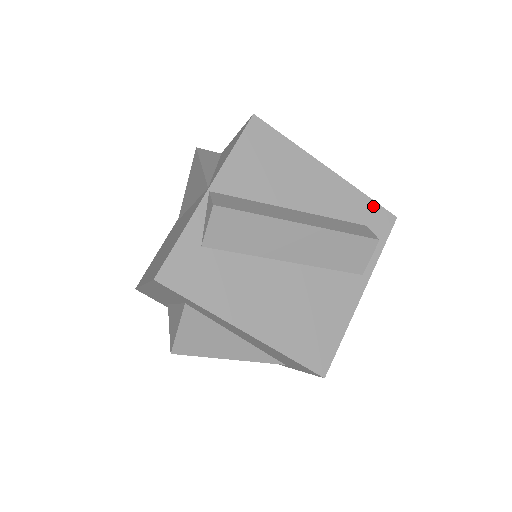
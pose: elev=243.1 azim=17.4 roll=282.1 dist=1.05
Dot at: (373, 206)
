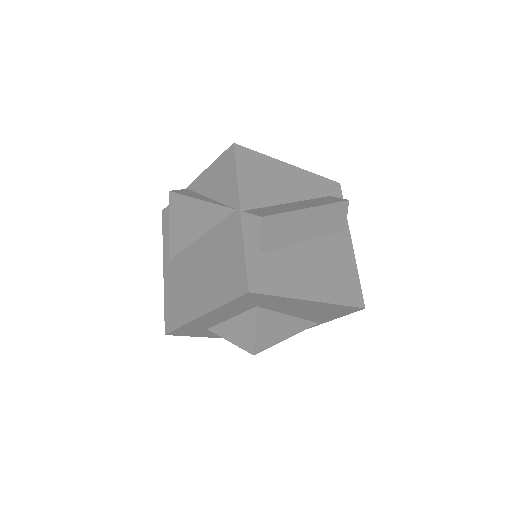
Dot at: (326, 181)
